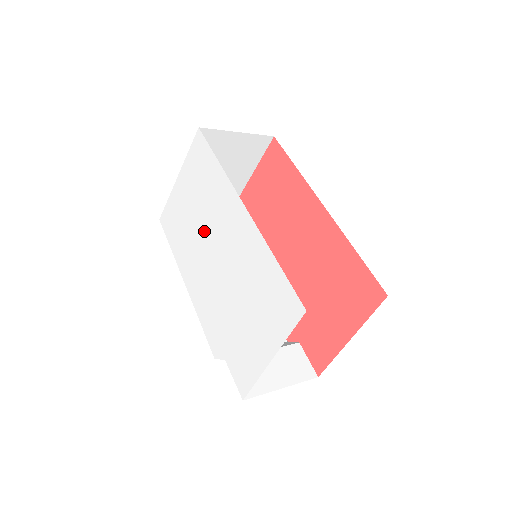
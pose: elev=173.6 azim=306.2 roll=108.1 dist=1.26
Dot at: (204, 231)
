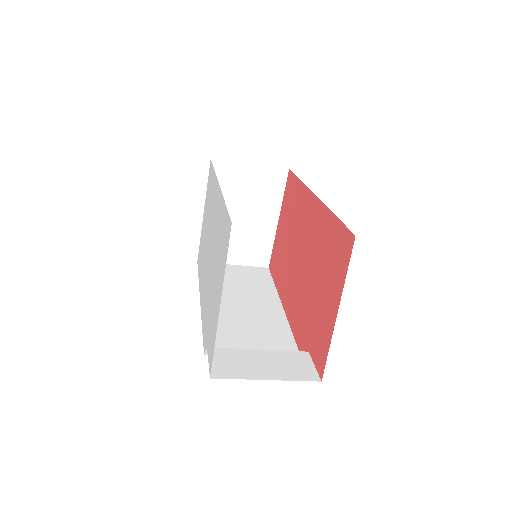
Dot at: (207, 236)
